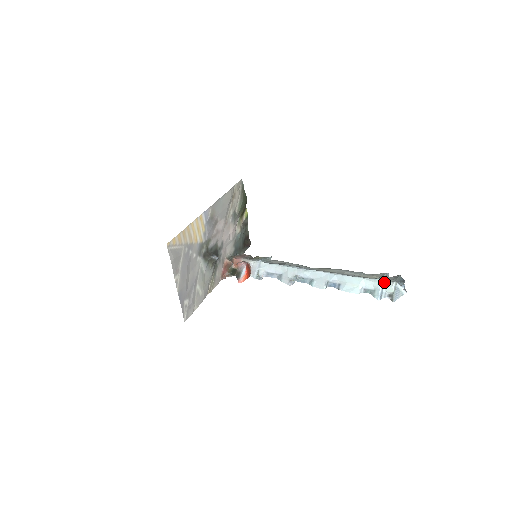
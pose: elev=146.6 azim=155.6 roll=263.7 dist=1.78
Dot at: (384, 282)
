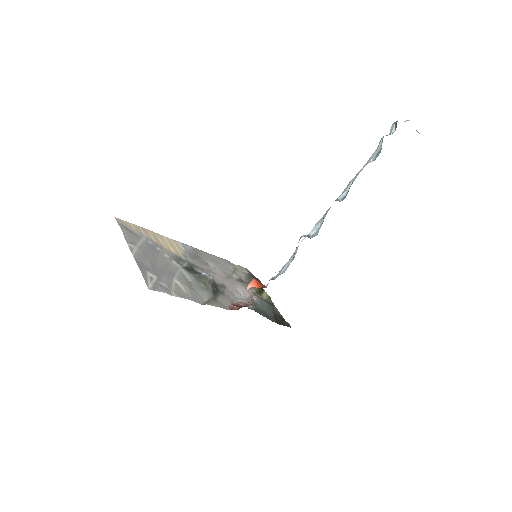
Dot at: occluded
